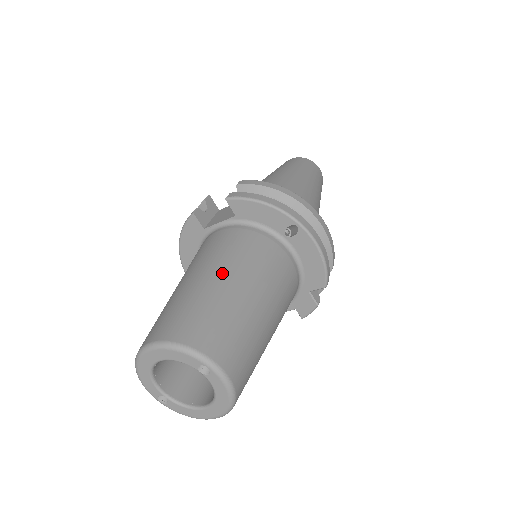
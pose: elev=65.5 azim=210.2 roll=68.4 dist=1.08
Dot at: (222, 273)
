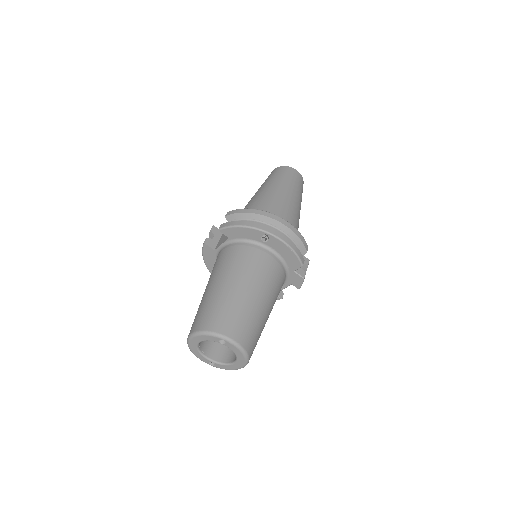
Dot at: (224, 281)
